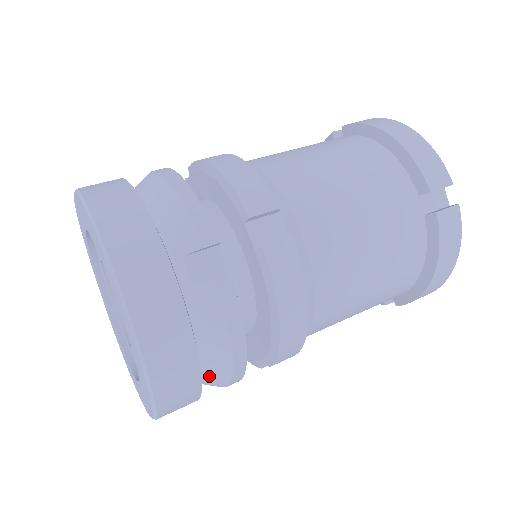
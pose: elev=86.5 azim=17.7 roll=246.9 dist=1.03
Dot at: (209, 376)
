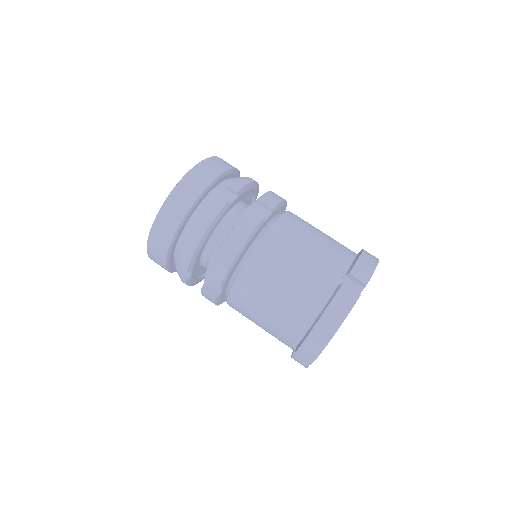
Dot at: (181, 244)
